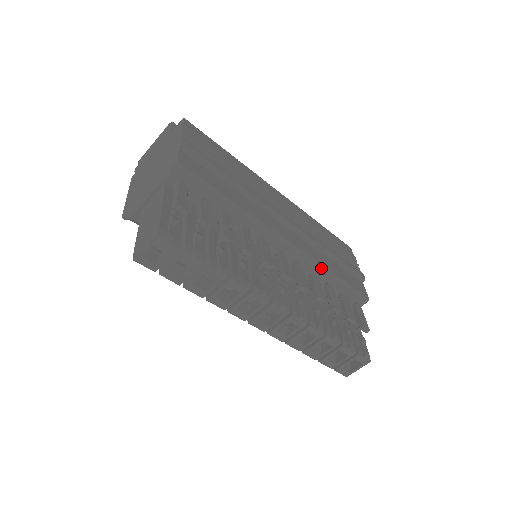
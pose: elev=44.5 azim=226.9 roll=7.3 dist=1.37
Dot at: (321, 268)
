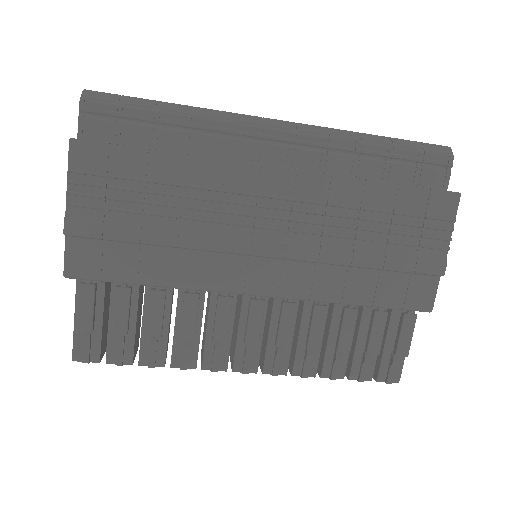
Dot at: (329, 302)
